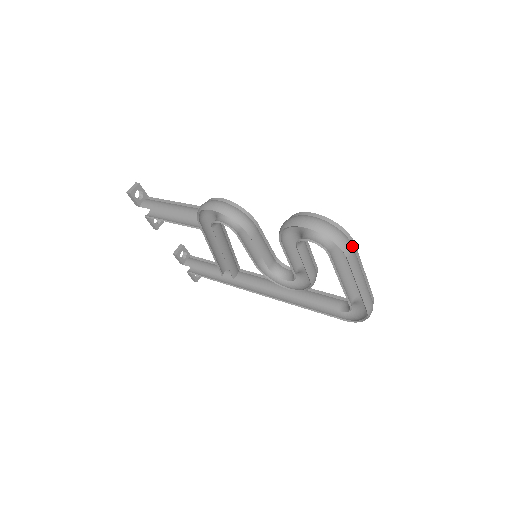
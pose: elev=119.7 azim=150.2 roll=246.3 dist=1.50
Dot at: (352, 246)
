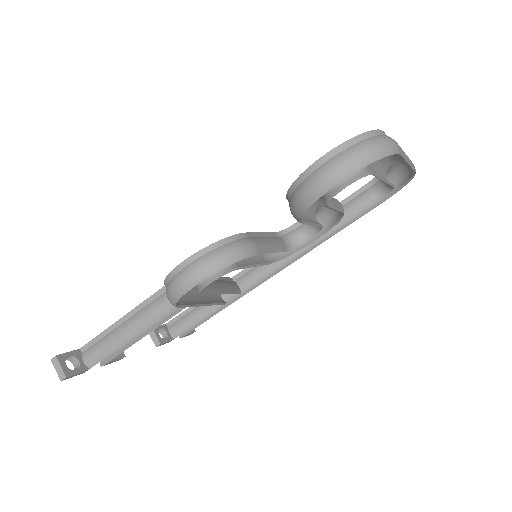
Dot at: (389, 137)
